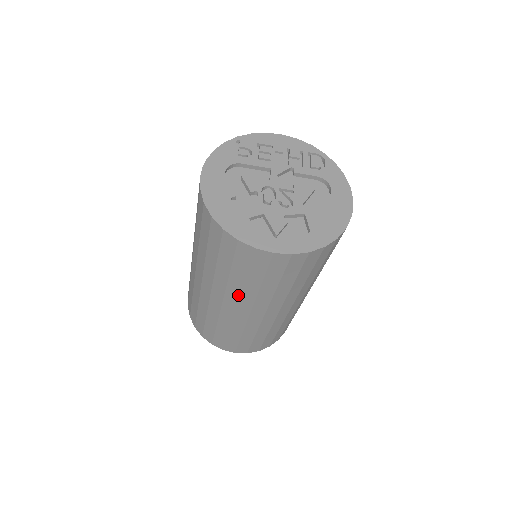
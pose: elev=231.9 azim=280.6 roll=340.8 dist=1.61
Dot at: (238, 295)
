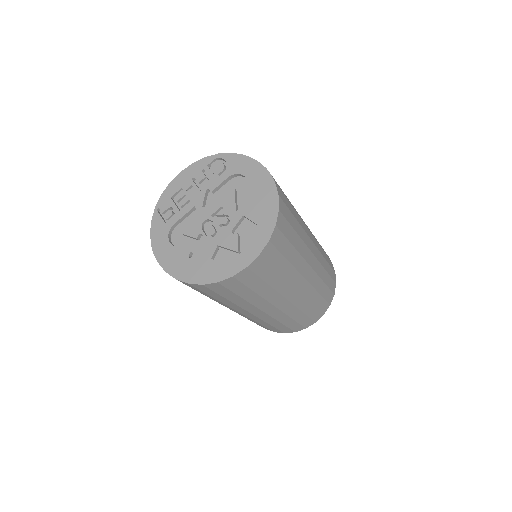
Dot at: (265, 301)
